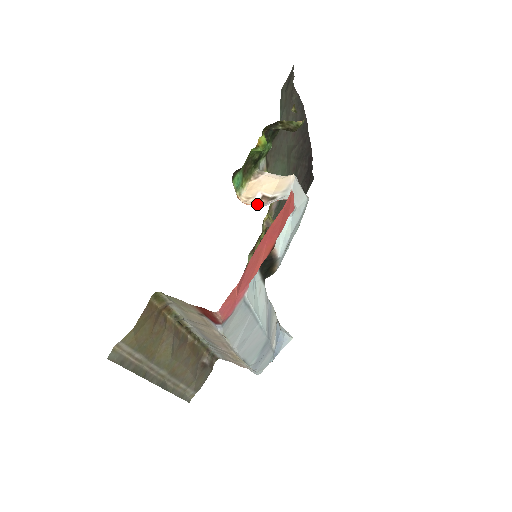
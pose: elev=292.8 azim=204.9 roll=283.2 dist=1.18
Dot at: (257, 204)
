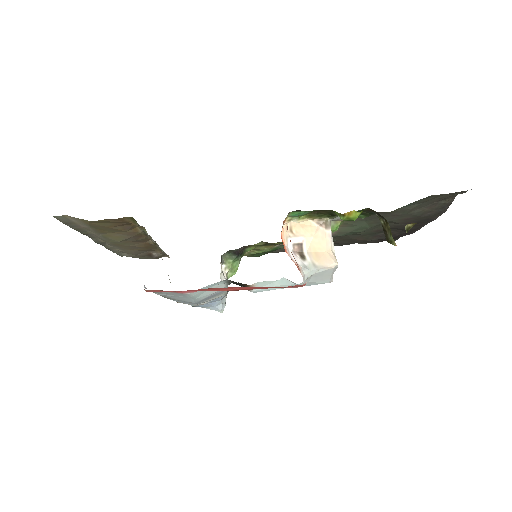
Dot at: (288, 244)
